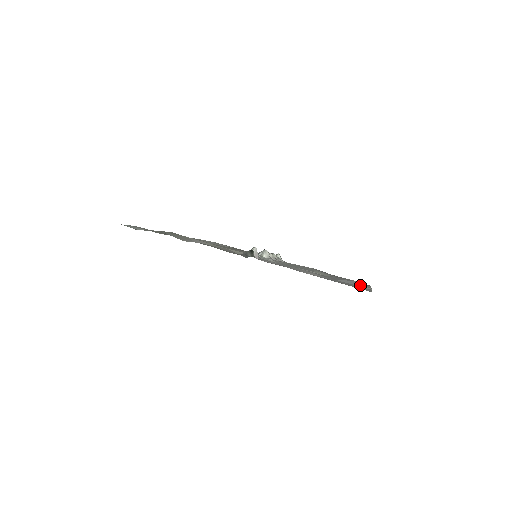
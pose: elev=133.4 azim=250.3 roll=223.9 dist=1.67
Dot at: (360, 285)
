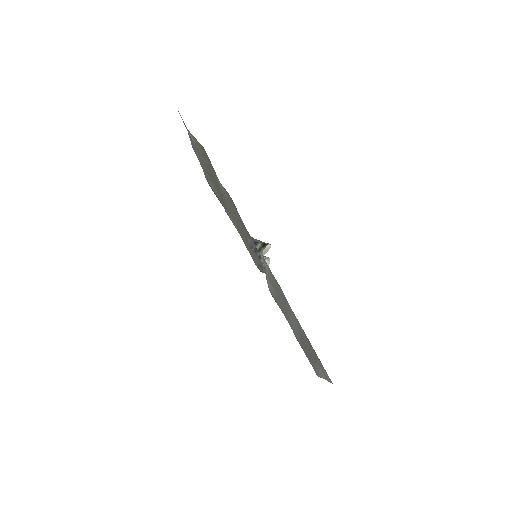
Dot at: occluded
